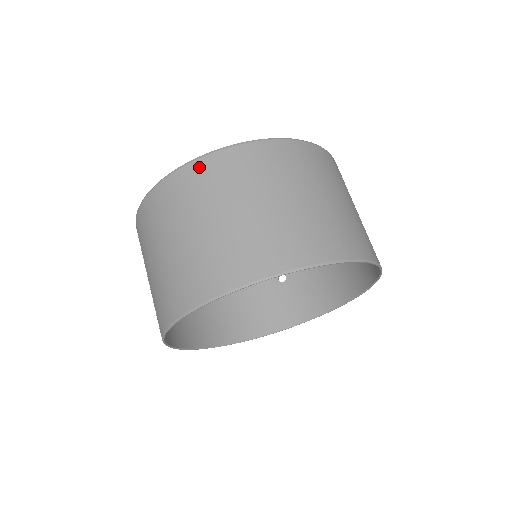
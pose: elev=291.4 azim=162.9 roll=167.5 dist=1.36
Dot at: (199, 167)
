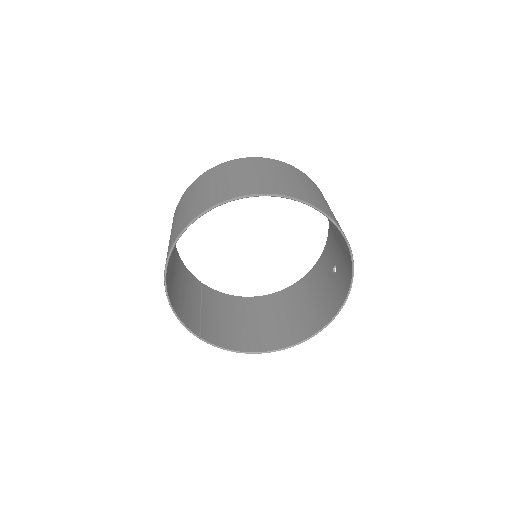
Dot at: occluded
